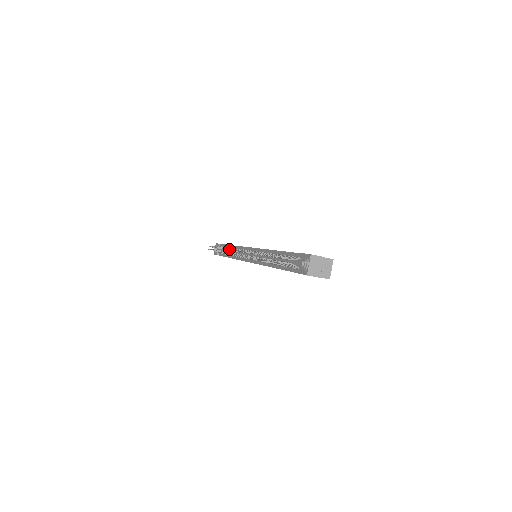
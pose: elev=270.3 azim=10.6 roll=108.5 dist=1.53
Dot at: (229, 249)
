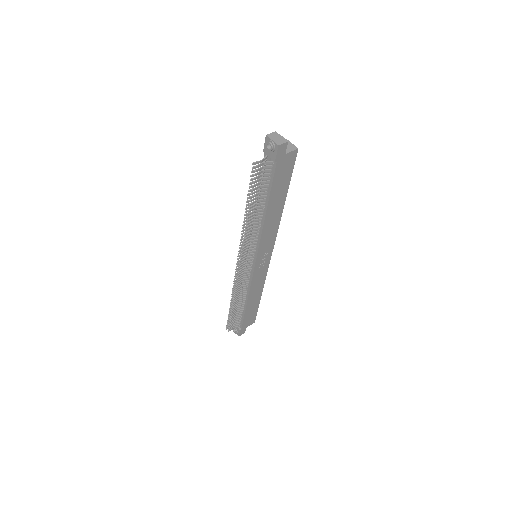
Dot at: (234, 276)
